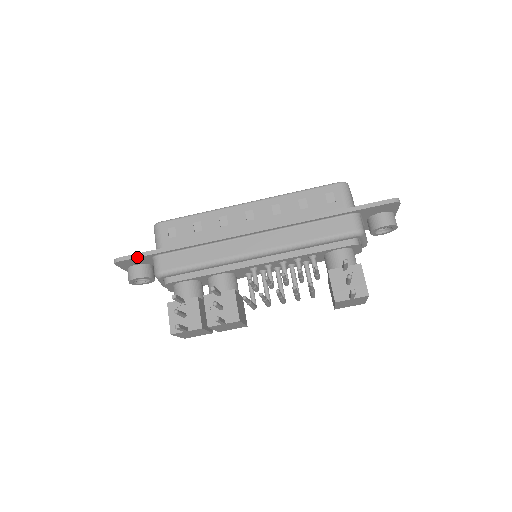
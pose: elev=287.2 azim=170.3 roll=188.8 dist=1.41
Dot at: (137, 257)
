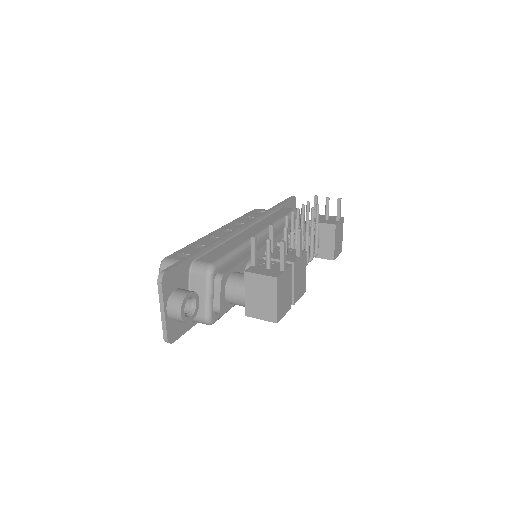
Dot at: (180, 263)
